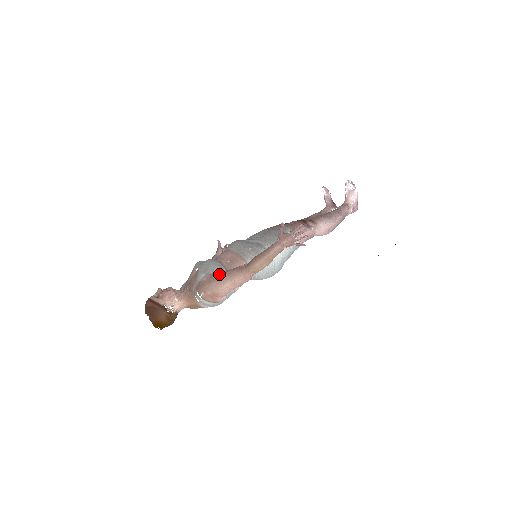
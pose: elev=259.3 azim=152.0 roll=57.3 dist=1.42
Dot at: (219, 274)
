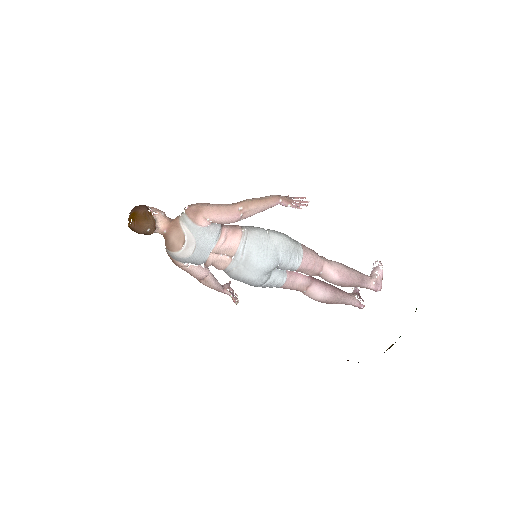
Dot at: occluded
